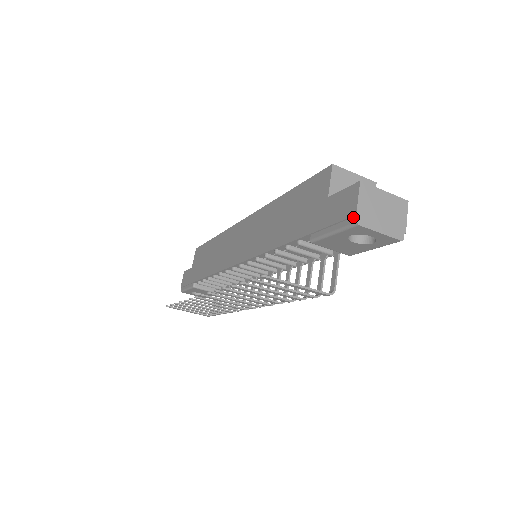
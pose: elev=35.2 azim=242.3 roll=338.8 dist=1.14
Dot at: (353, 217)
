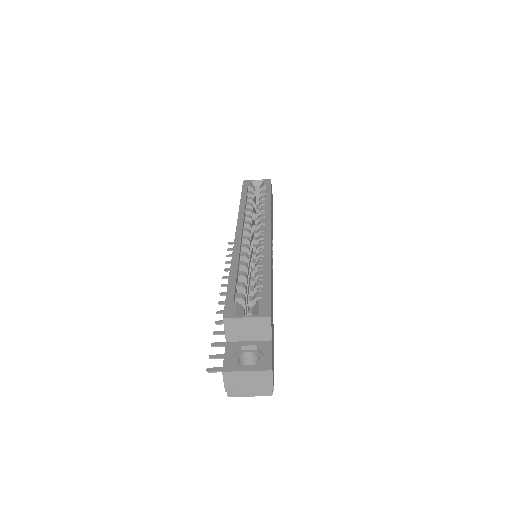
Dot at: (227, 388)
